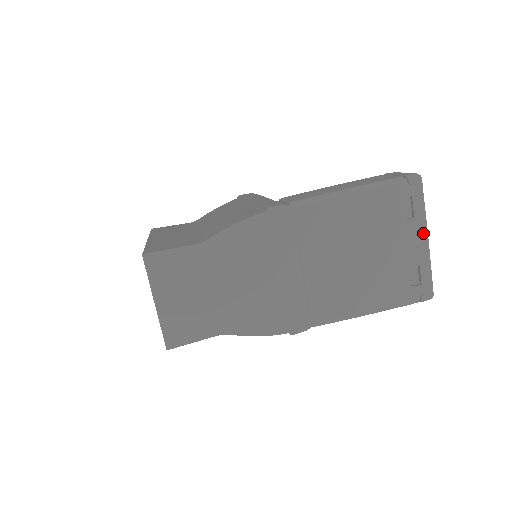
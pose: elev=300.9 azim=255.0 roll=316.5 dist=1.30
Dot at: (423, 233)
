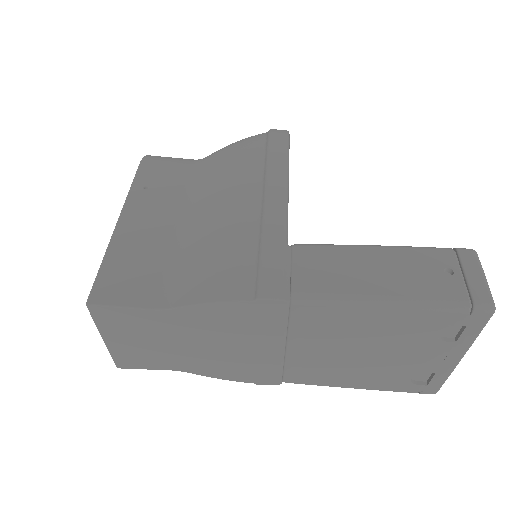
Dot at: (459, 354)
